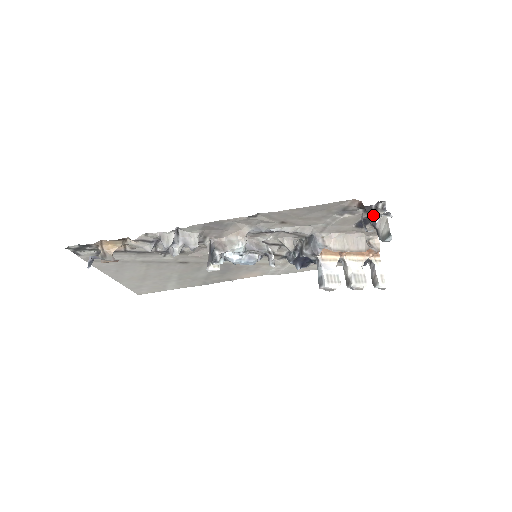
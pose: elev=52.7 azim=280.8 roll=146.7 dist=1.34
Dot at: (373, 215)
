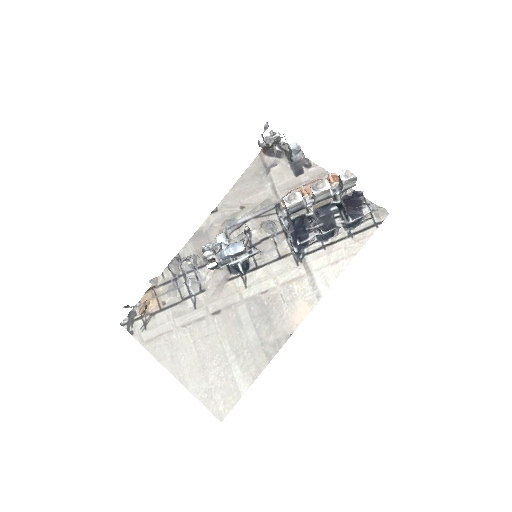
Dot at: (287, 154)
